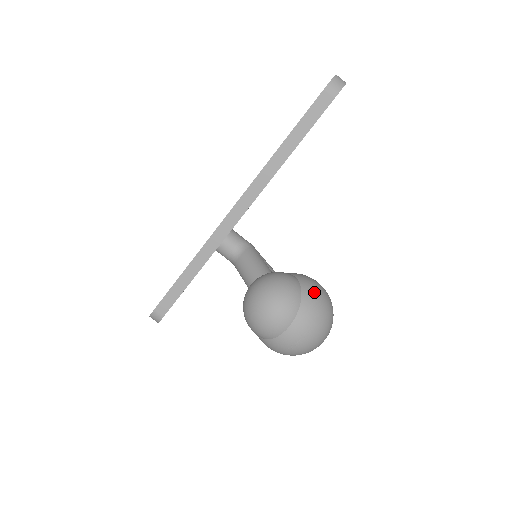
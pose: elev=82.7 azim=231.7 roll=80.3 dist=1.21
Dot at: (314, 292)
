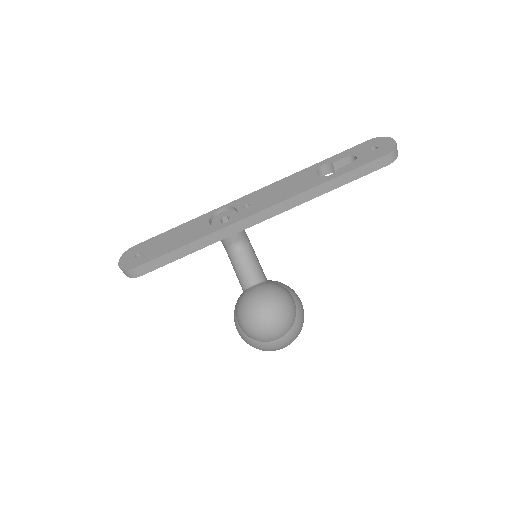
Dot at: (302, 312)
